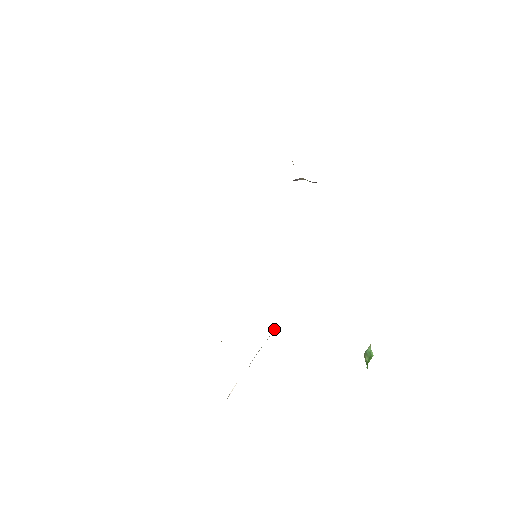
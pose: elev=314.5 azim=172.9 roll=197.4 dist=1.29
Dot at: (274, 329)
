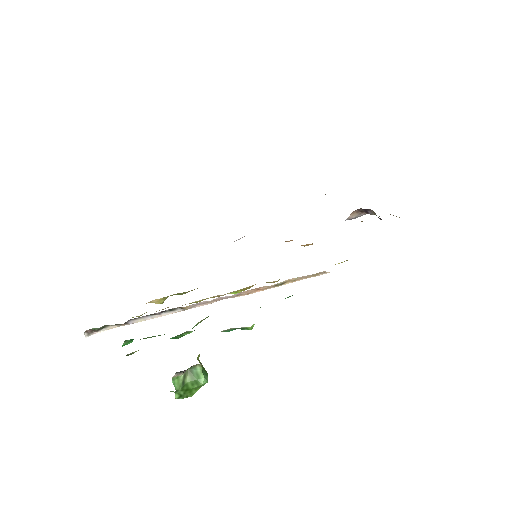
Dot at: (179, 309)
